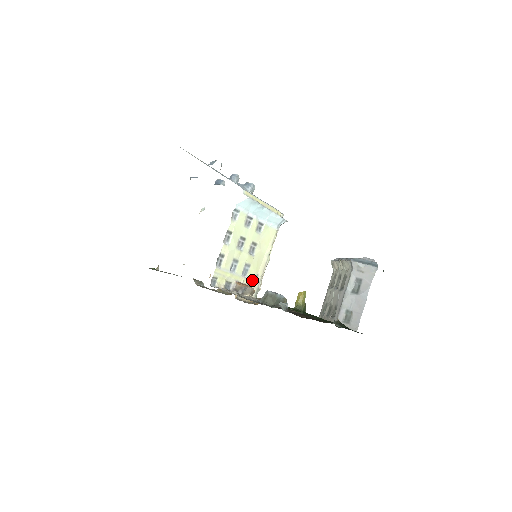
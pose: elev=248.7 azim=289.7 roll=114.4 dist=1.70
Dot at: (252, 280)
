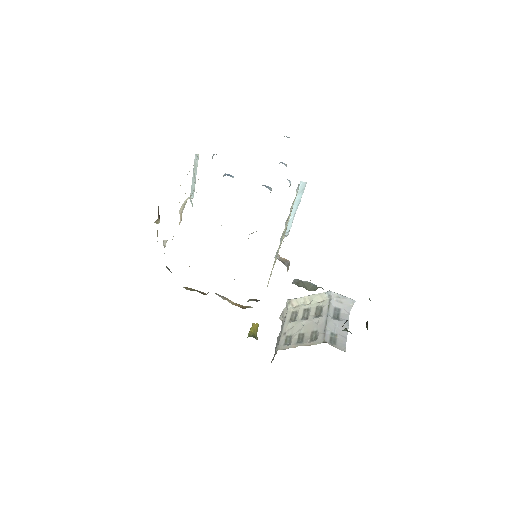
Dot at: (272, 268)
